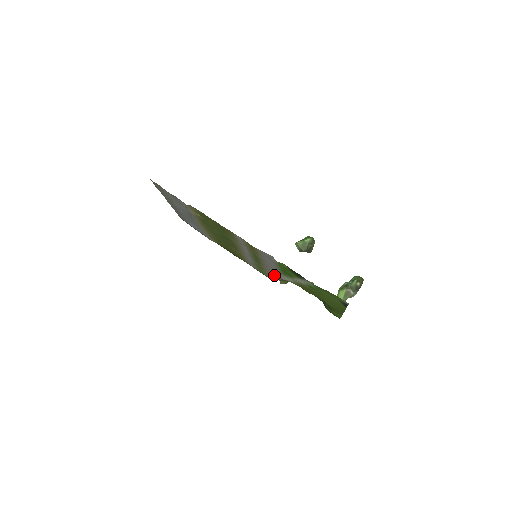
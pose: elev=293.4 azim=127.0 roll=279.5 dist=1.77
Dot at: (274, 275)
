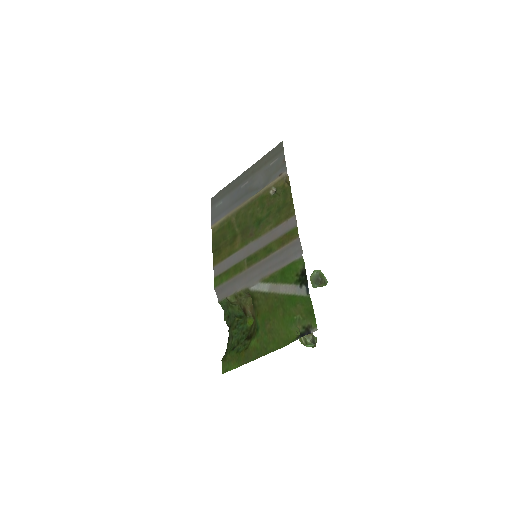
Dot at: (231, 288)
